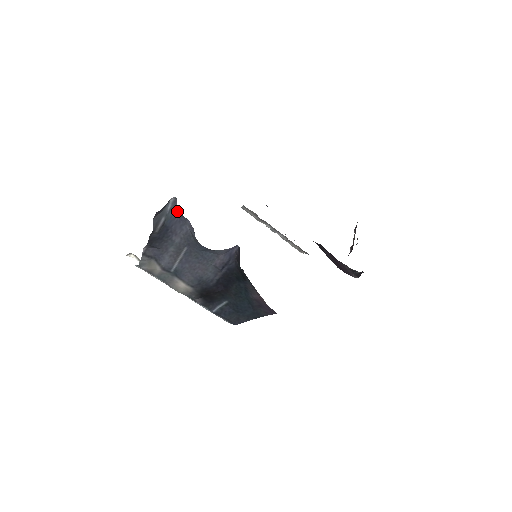
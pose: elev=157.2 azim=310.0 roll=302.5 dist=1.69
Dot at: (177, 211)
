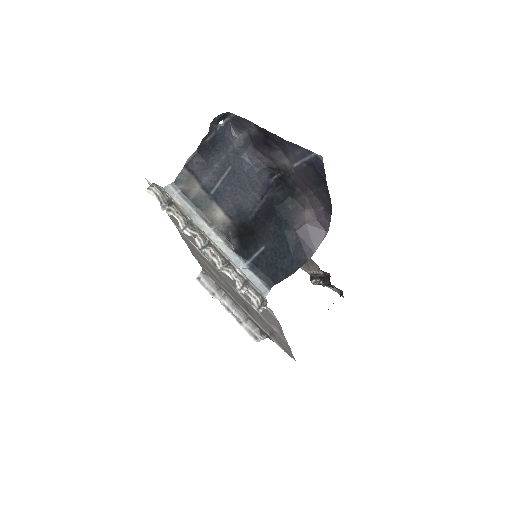
Dot at: (225, 132)
